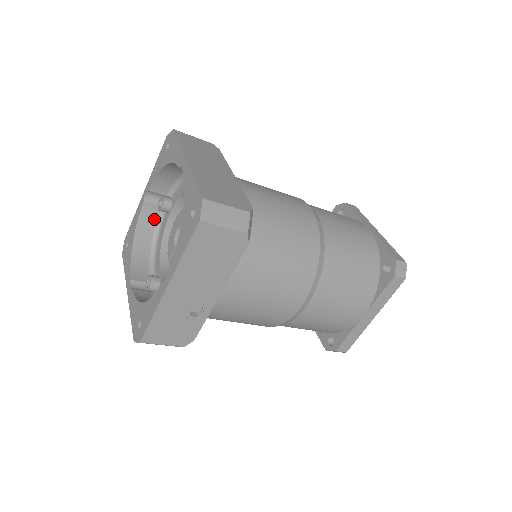
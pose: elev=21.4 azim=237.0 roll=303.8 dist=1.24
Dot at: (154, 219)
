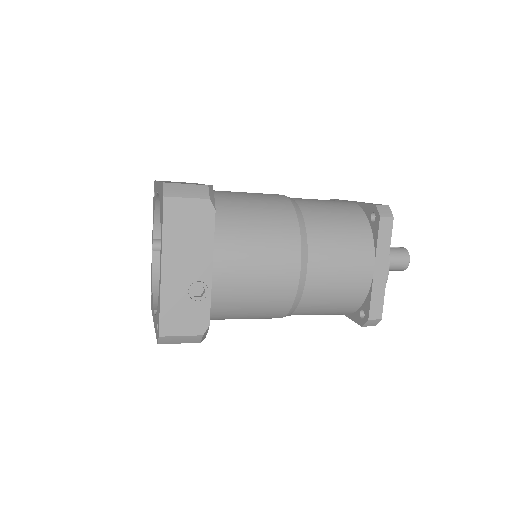
Dot at: occluded
